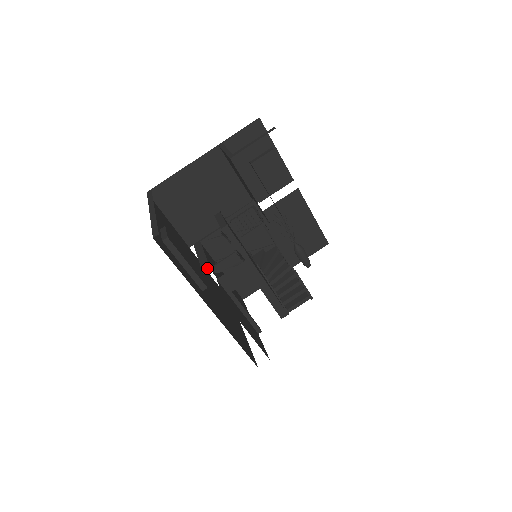
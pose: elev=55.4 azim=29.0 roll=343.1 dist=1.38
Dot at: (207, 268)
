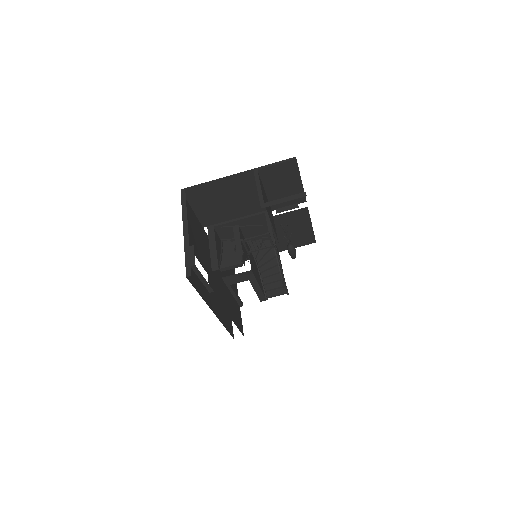
Dot at: (216, 268)
